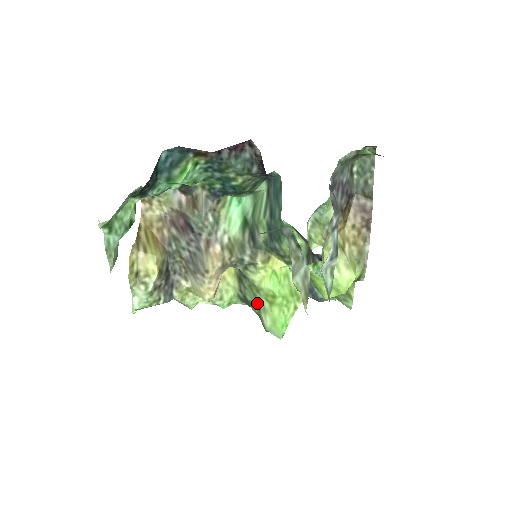
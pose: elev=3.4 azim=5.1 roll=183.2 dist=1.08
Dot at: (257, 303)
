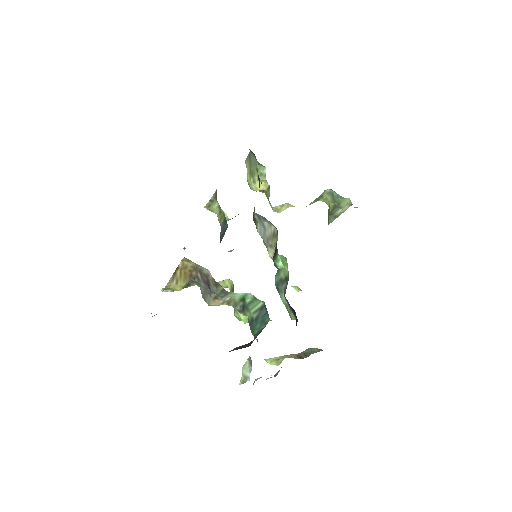
Dot at: occluded
